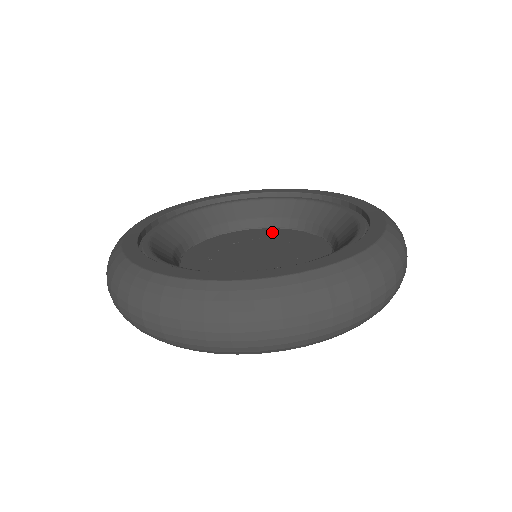
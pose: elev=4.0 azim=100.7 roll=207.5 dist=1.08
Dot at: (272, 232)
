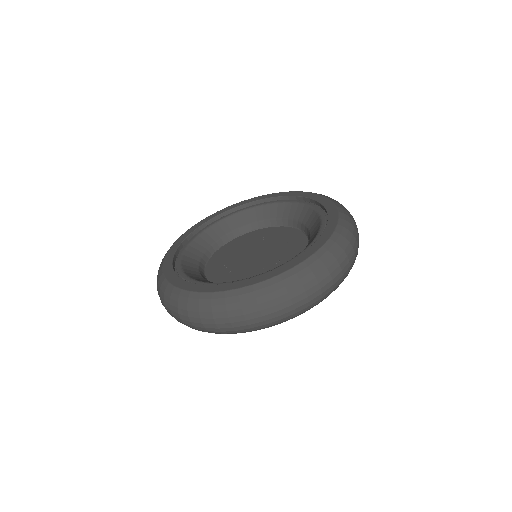
Dot at: (279, 231)
